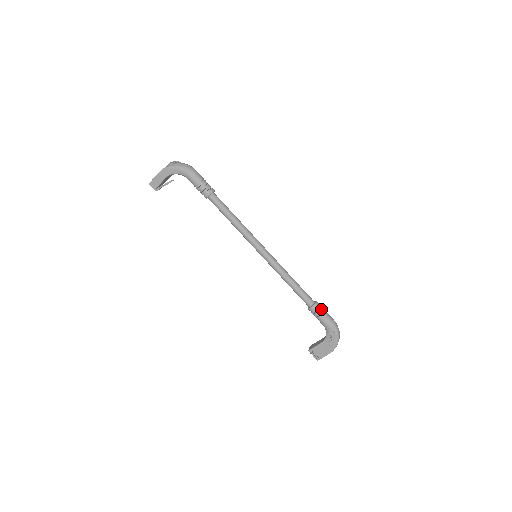
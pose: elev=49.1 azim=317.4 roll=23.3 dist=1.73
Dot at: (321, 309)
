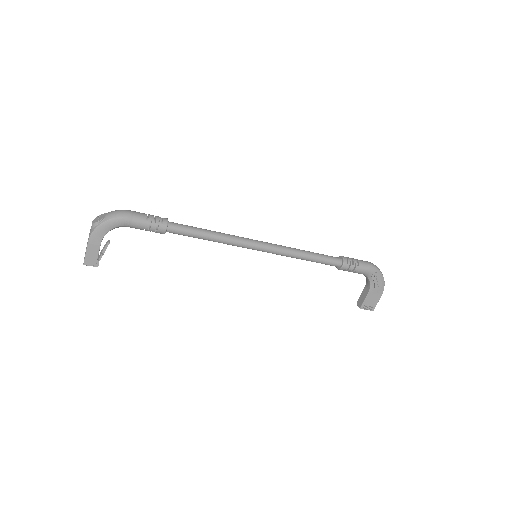
Dot at: (351, 260)
